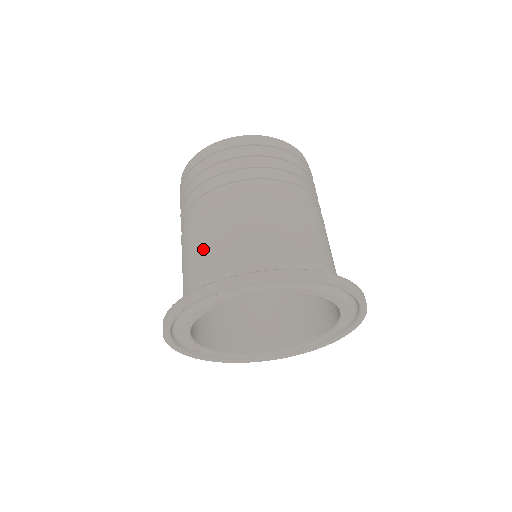
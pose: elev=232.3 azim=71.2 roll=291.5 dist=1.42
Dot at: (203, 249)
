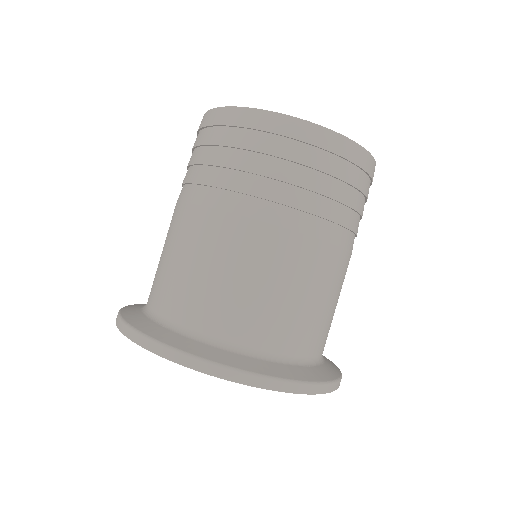
Dot at: (258, 291)
